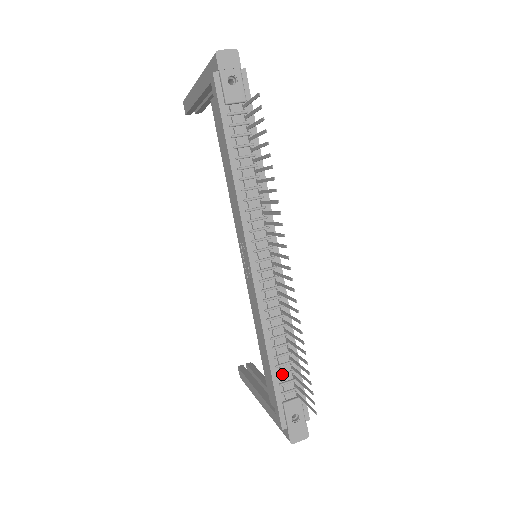
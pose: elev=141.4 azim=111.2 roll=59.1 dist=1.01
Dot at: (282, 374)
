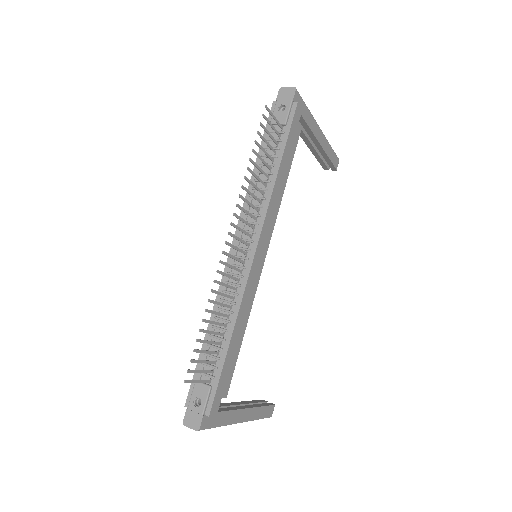
Dot at: (208, 354)
